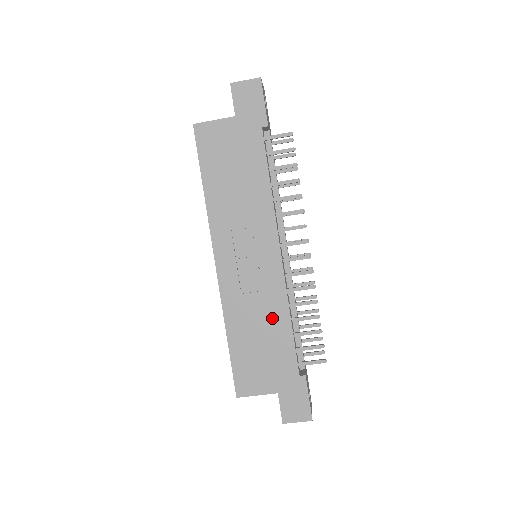
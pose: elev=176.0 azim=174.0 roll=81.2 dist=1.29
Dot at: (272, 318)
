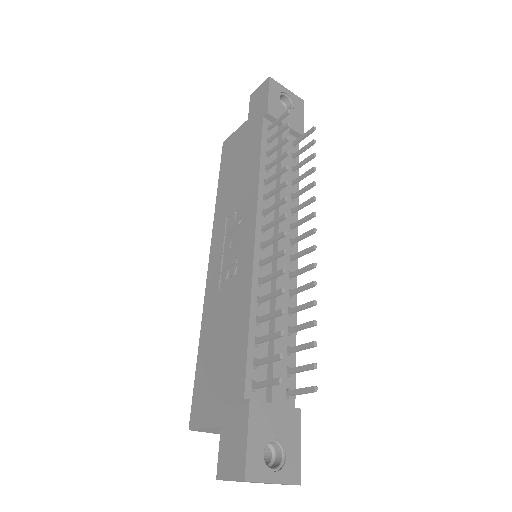
Dot at: (235, 316)
